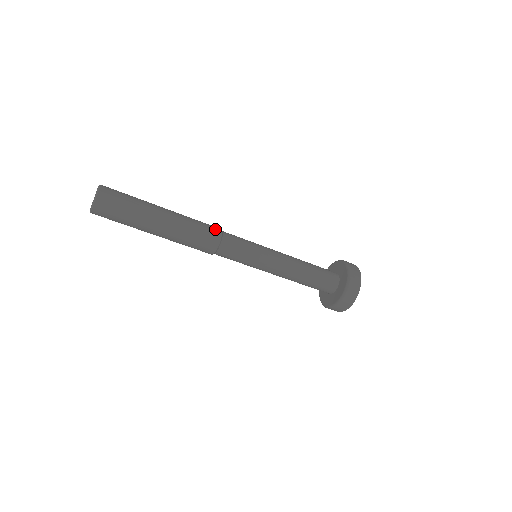
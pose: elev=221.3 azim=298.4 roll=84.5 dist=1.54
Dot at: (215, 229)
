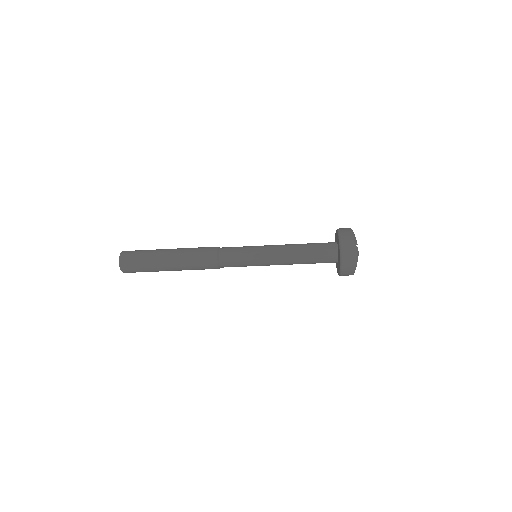
Dot at: (211, 250)
